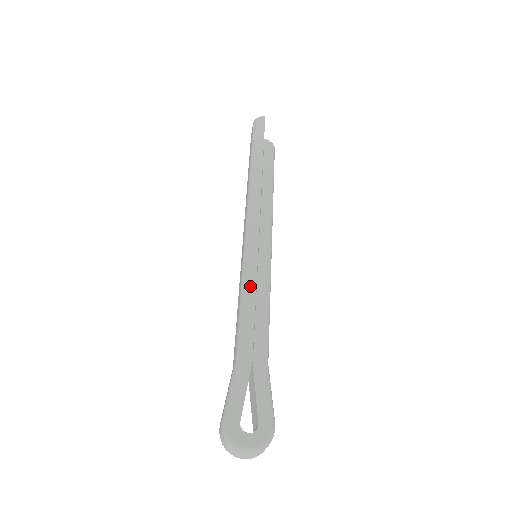
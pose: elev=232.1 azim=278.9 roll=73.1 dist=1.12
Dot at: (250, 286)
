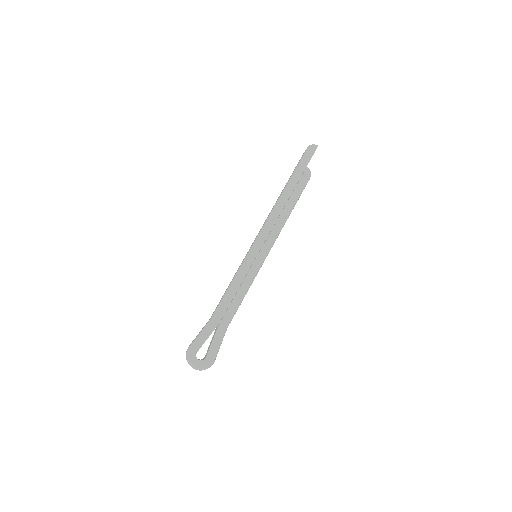
Dot at: (240, 278)
